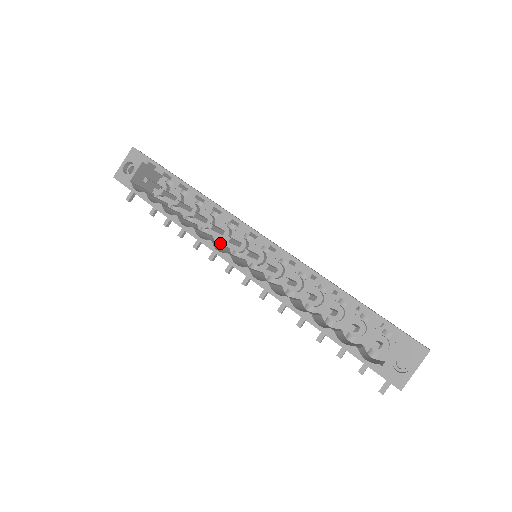
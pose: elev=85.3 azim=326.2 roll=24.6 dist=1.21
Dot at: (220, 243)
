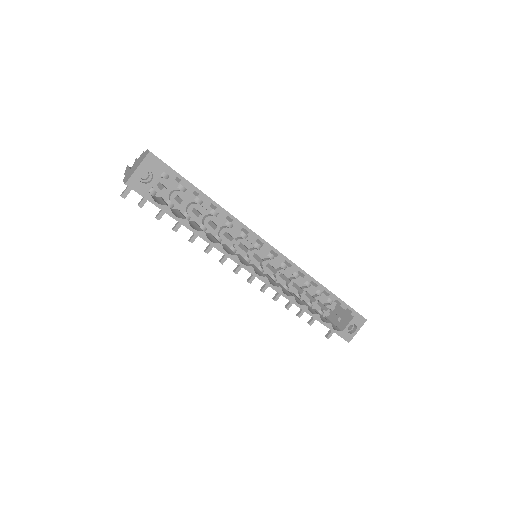
Dot at: (219, 241)
